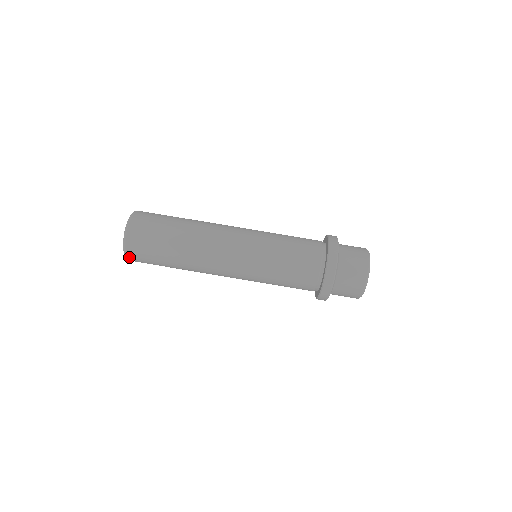
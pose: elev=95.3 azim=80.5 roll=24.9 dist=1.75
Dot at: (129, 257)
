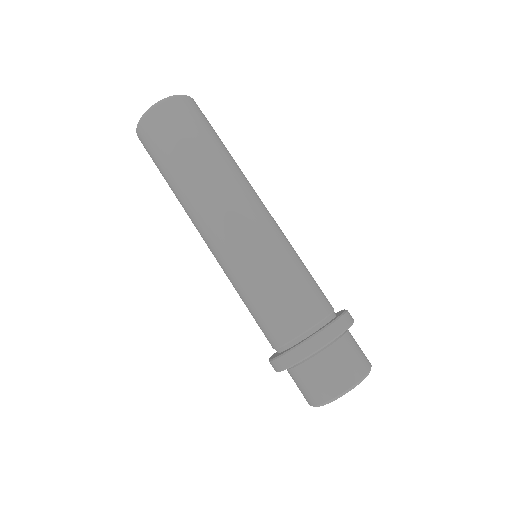
Dot at: occluded
